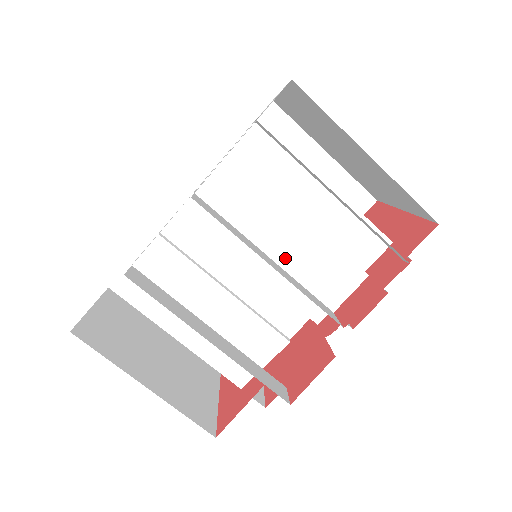
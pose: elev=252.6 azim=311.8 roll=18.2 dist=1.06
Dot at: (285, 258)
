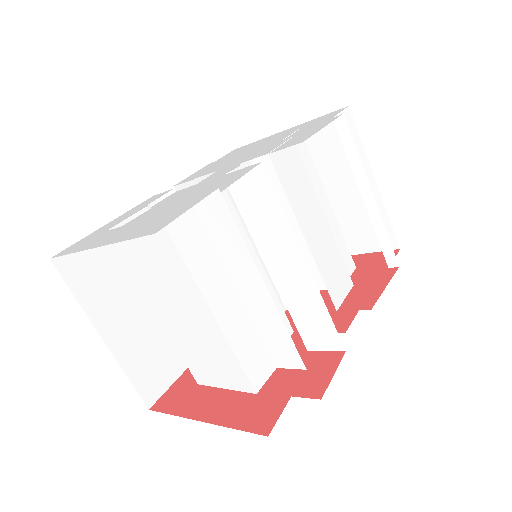
Dot at: (314, 246)
